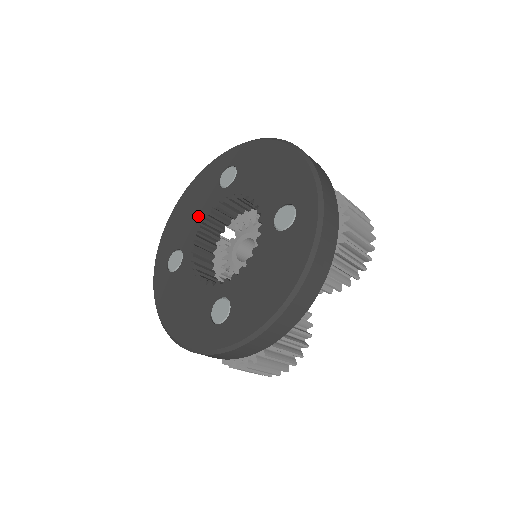
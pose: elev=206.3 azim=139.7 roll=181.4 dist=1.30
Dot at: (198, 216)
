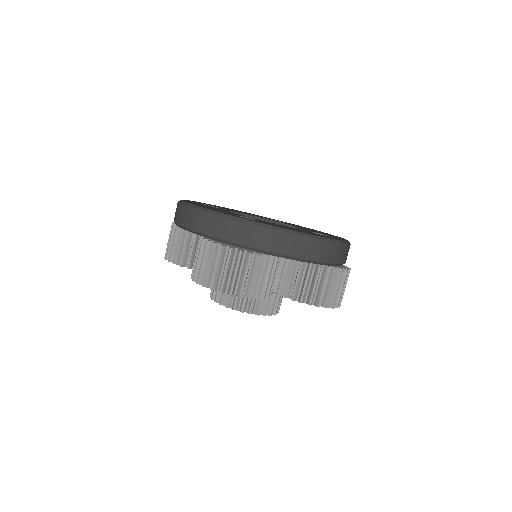
Dot at: (245, 213)
